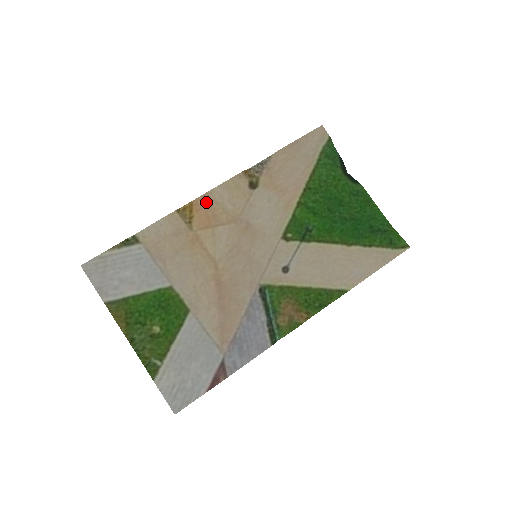
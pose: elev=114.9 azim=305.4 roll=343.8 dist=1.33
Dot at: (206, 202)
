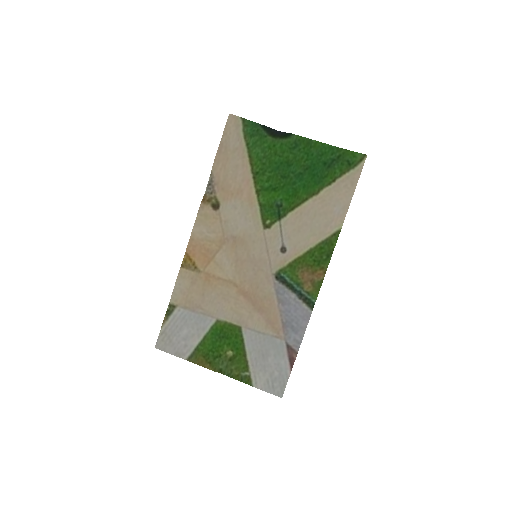
Dot at: (195, 245)
